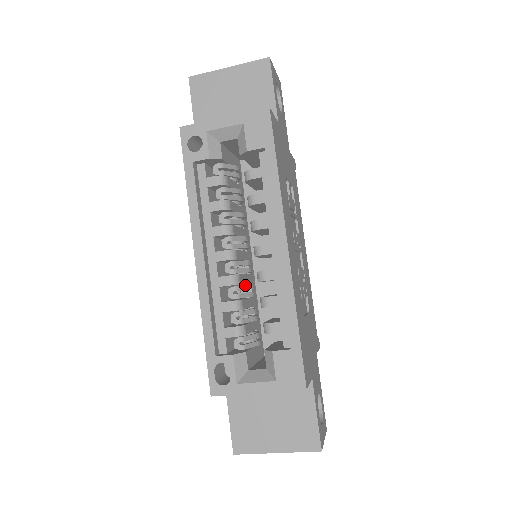
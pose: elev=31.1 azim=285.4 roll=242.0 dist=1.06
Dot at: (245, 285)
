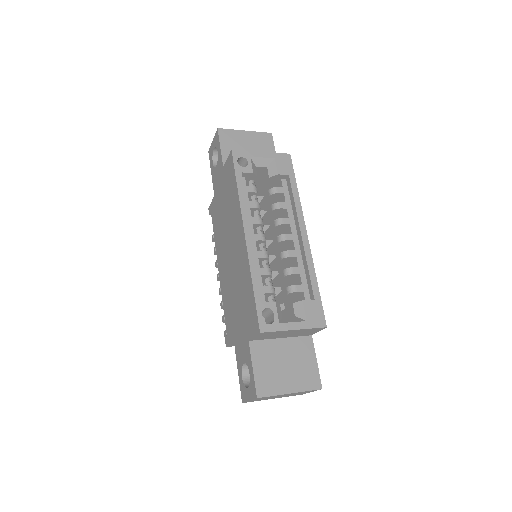
Dot at: occluded
